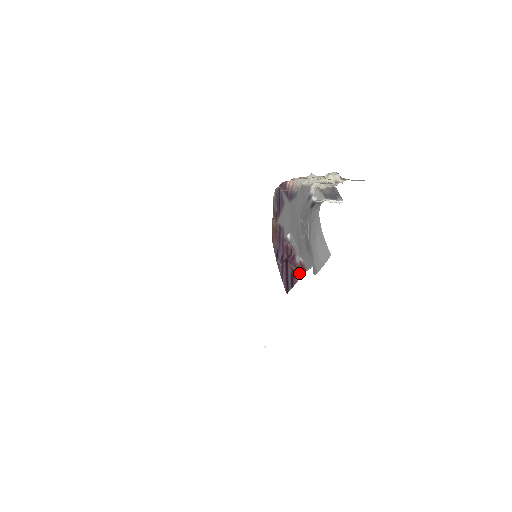
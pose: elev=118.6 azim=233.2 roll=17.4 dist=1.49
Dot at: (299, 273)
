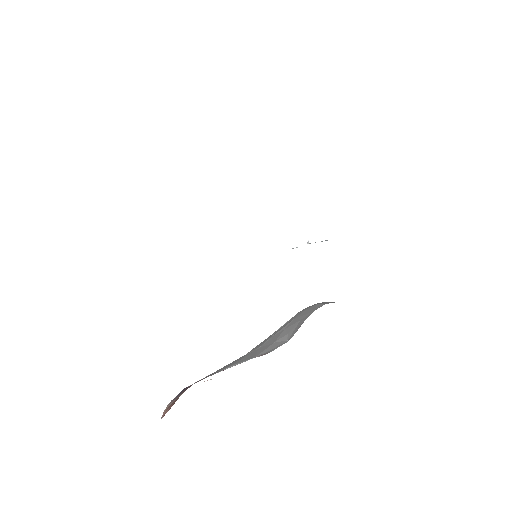
Dot at: (255, 357)
